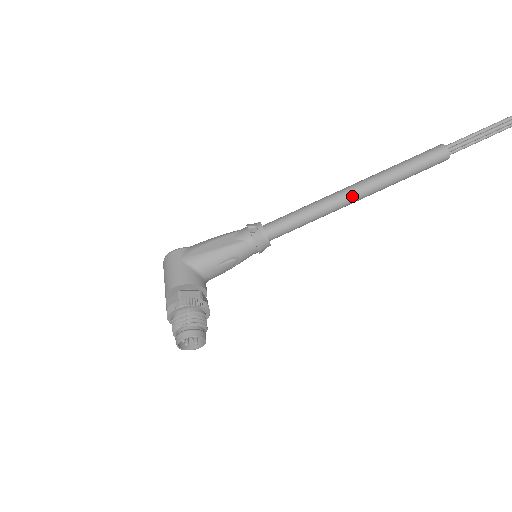
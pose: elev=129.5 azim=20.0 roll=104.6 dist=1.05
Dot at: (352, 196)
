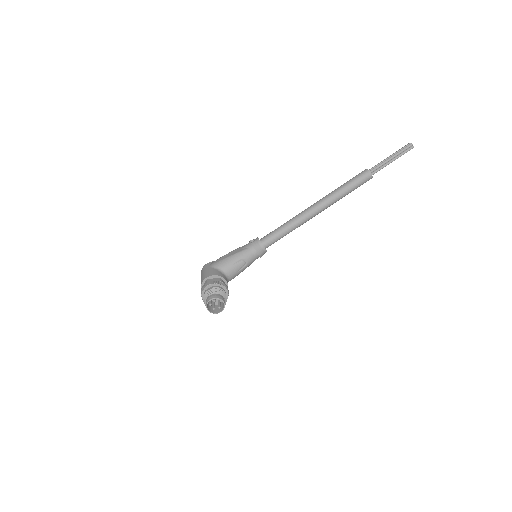
Dot at: (312, 210)
